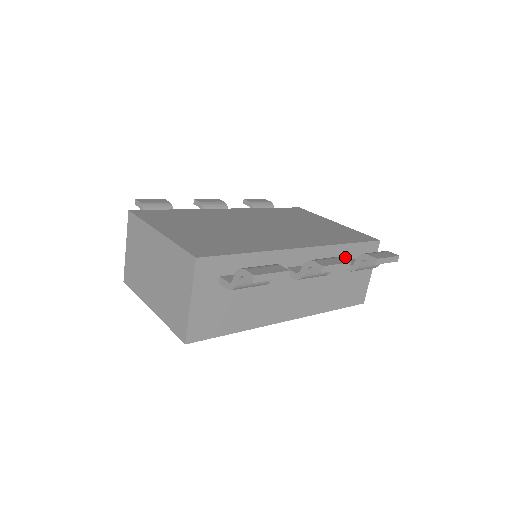
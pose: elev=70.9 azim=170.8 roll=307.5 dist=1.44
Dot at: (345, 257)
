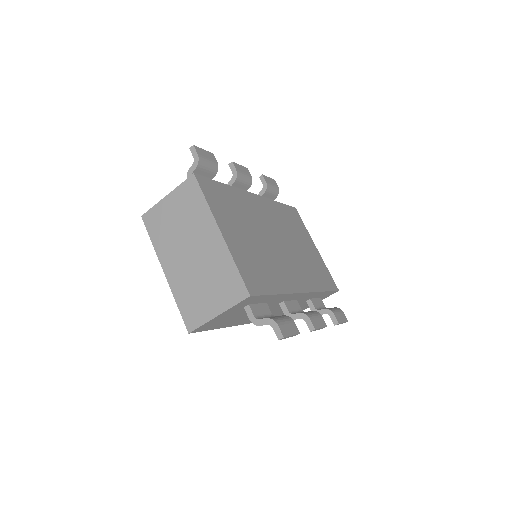
Dot at: (314, 297)
